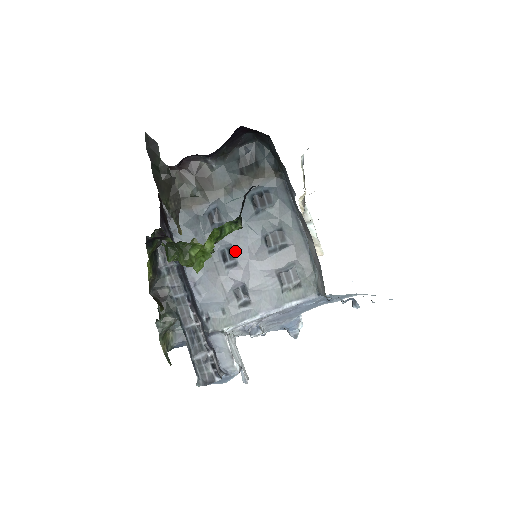
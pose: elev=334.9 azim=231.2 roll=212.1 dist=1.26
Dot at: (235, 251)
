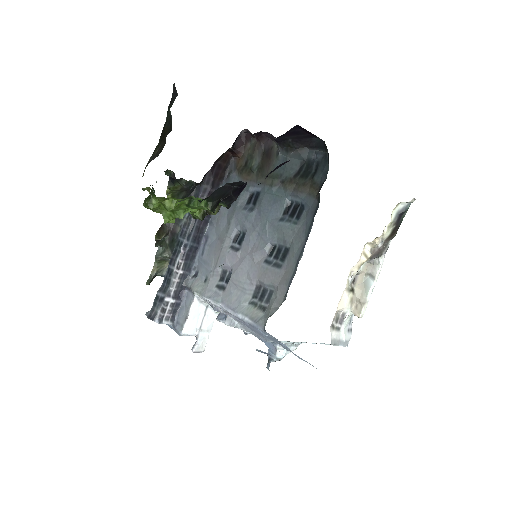
Dot at: (245, 239)
